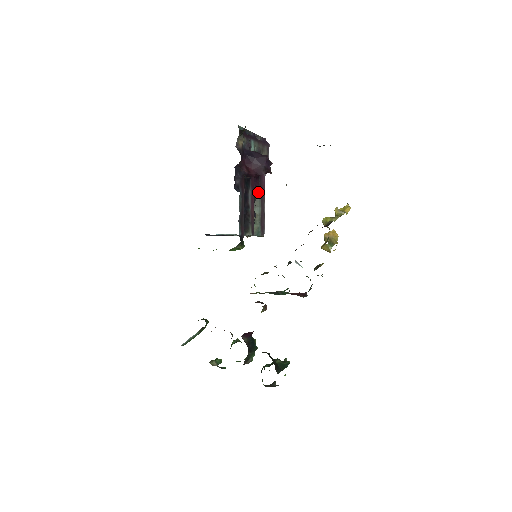
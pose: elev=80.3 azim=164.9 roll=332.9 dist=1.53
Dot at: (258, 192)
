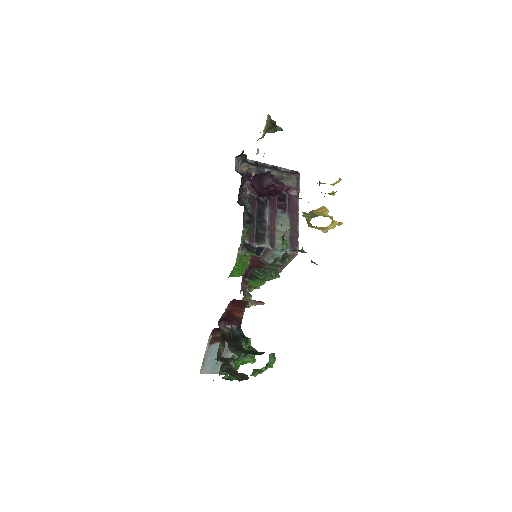
Dot at: (284, 213)
